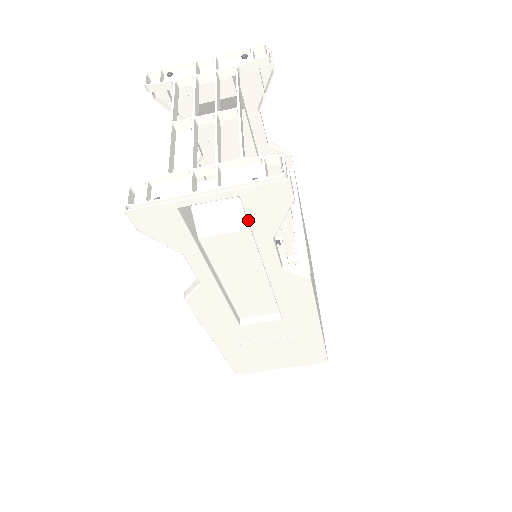
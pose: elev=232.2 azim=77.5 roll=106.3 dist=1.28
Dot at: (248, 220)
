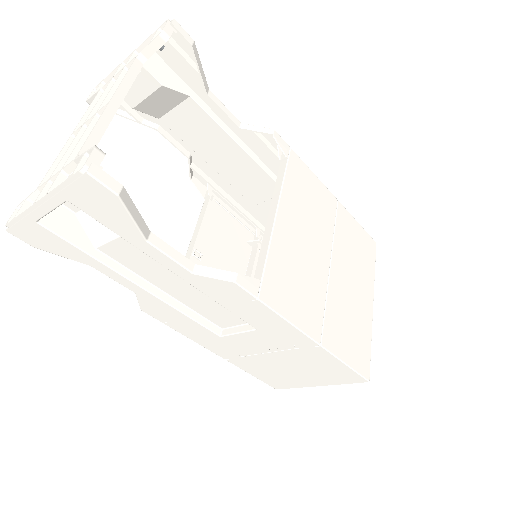
Dot at: (102, 224)
